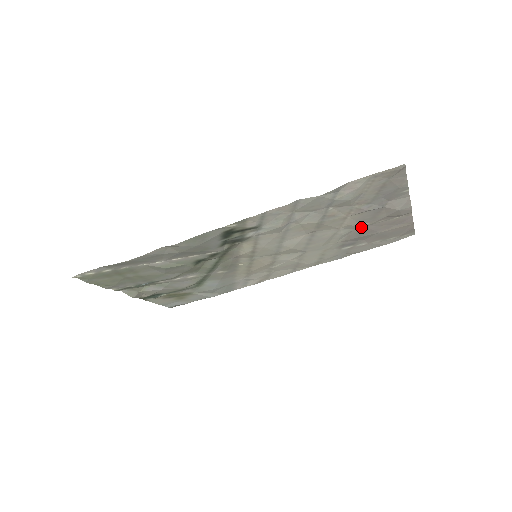
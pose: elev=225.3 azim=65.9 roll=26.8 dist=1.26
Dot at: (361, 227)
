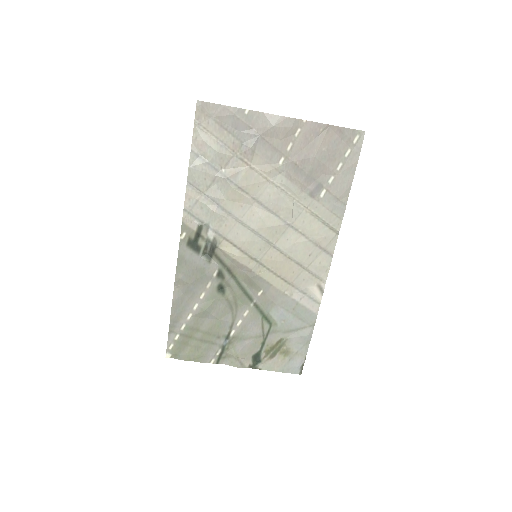
Dot at: (286, 166)
